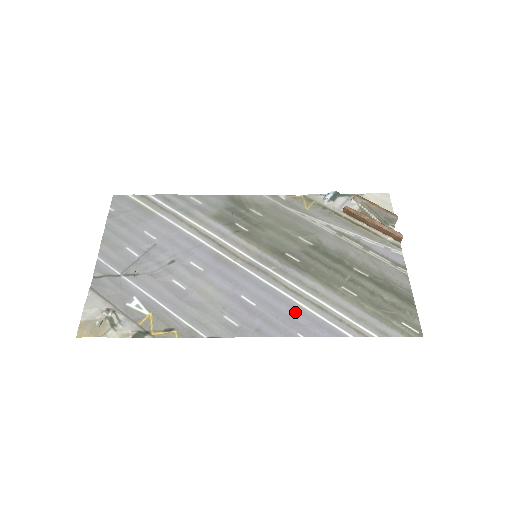
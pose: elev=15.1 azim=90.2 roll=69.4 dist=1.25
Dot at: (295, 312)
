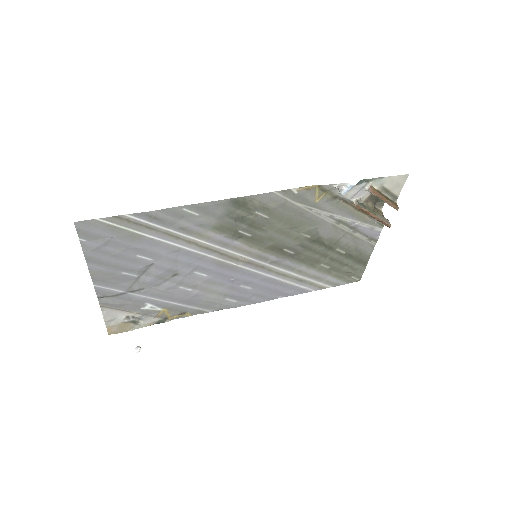
Dot at: (280, 287)
